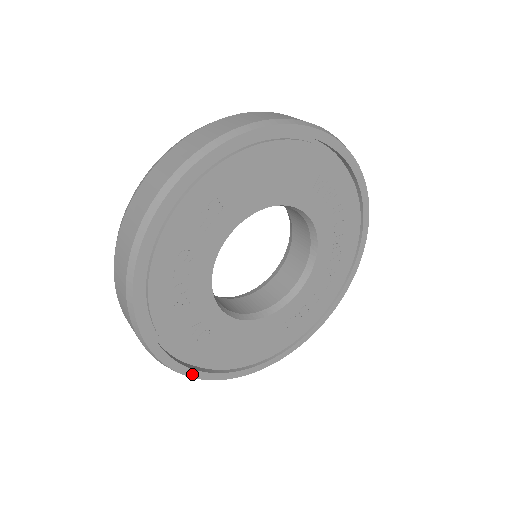
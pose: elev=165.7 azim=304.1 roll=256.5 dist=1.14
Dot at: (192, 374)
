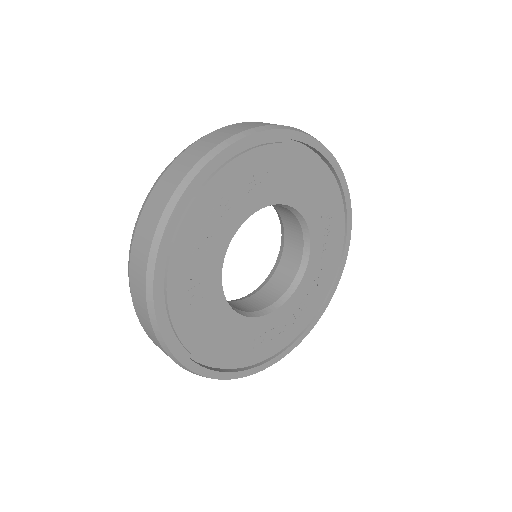
Dot at: (167, 337)
